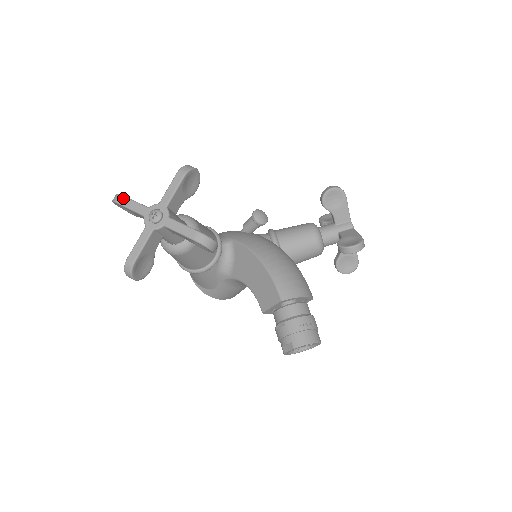
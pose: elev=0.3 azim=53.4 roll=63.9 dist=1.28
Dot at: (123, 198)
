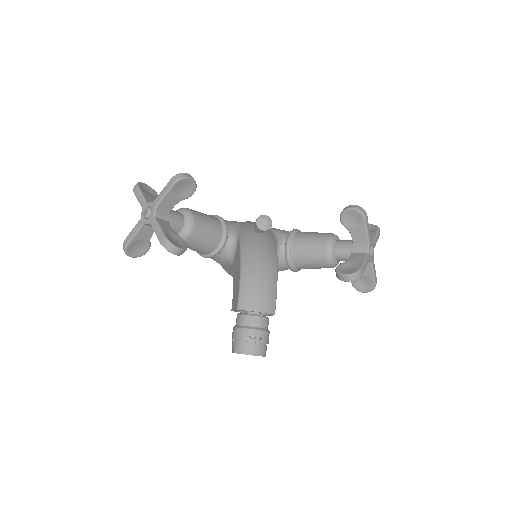
Dot at: (137, 189)
